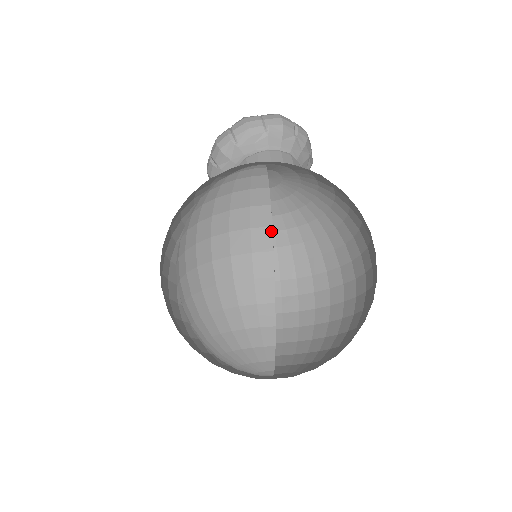
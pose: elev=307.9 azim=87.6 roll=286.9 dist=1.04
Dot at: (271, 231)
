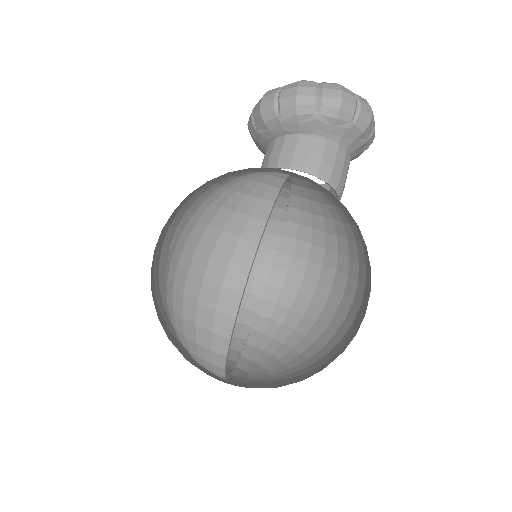
Dot at: (240, 298)
